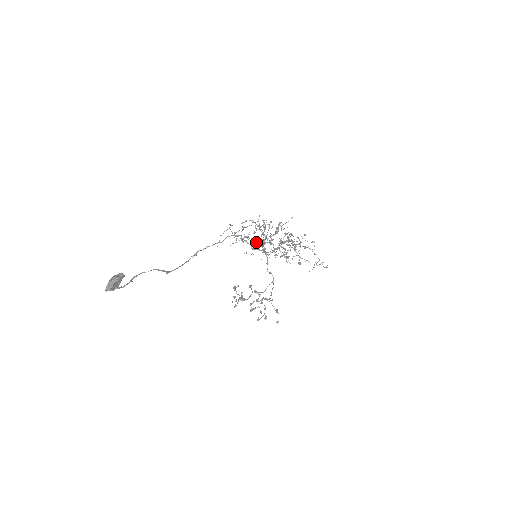
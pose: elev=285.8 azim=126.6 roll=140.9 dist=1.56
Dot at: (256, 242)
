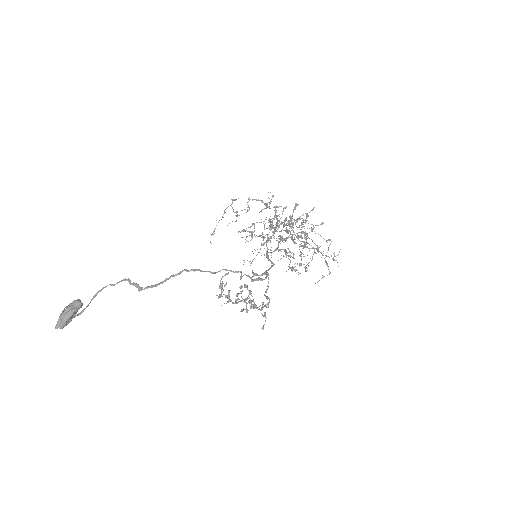
Dot at: (260, 236)
